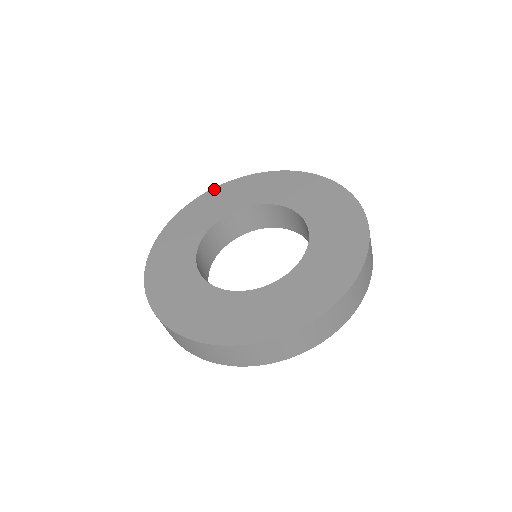
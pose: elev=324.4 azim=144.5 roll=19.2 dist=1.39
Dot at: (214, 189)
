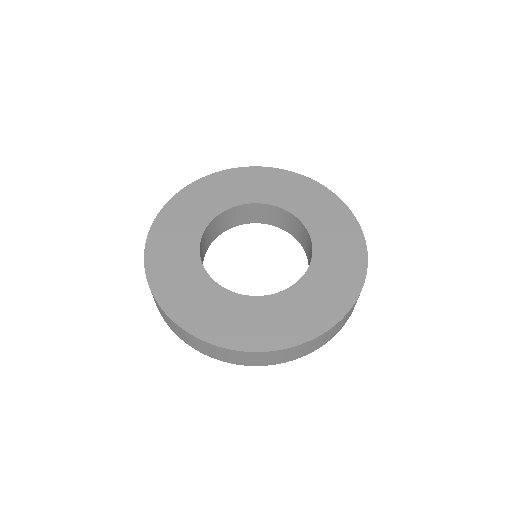
Dot at: (153, 227)
